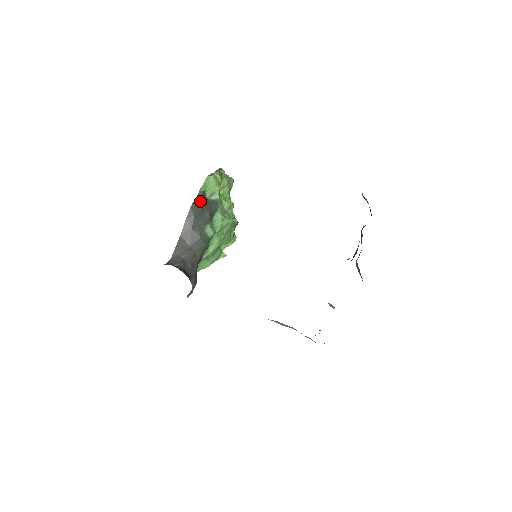
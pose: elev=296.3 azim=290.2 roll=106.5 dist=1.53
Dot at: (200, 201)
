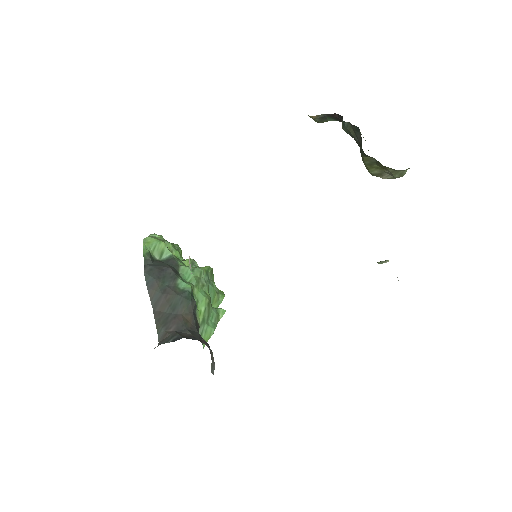
Dot at: (151, 264)
